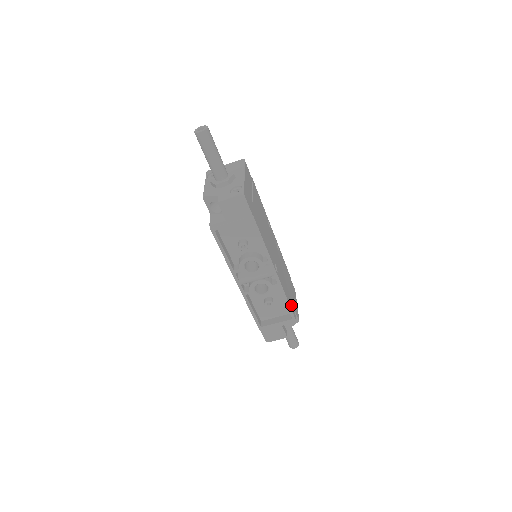
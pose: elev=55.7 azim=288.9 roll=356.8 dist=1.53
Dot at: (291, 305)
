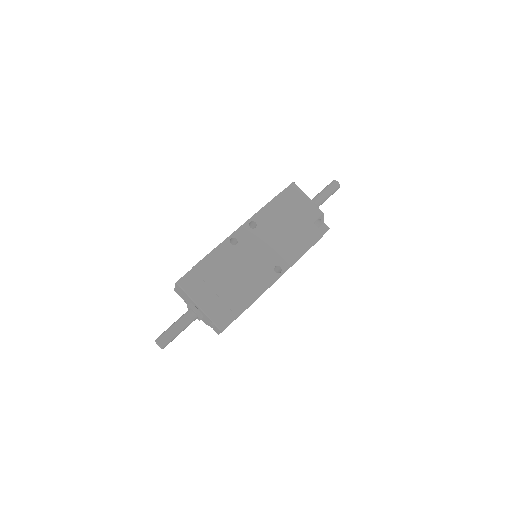
Dot at: (309, 239)
